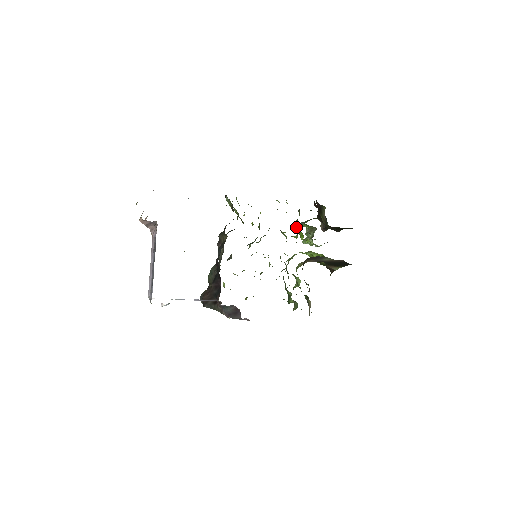
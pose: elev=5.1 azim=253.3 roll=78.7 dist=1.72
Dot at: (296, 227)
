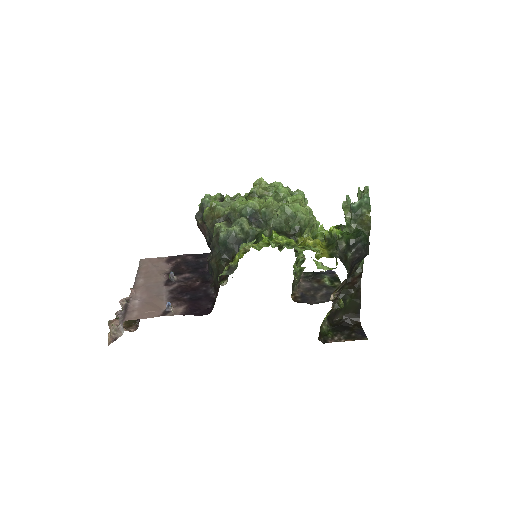
Dot at: (329, 229)
